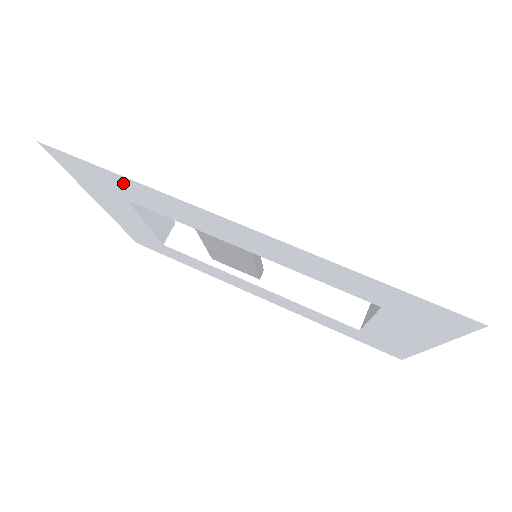
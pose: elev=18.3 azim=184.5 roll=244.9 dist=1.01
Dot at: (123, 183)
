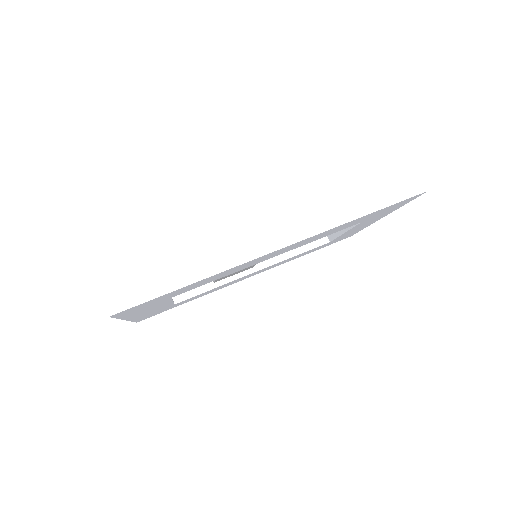
Dot at: (184, 289)
